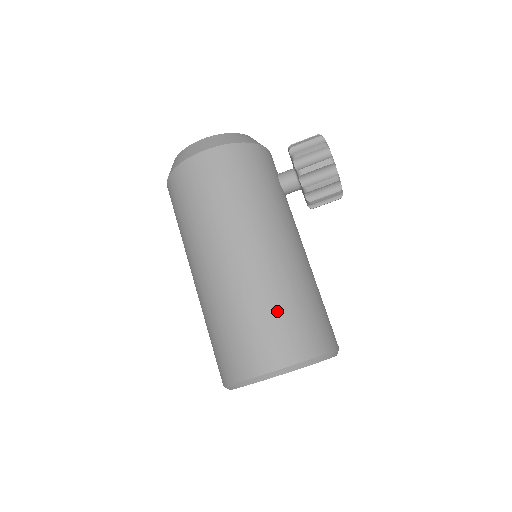
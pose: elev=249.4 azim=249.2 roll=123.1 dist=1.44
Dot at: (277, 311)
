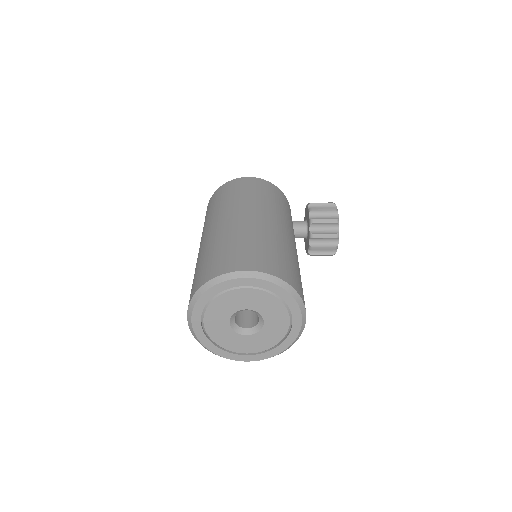
Dot at: (266, 246)
